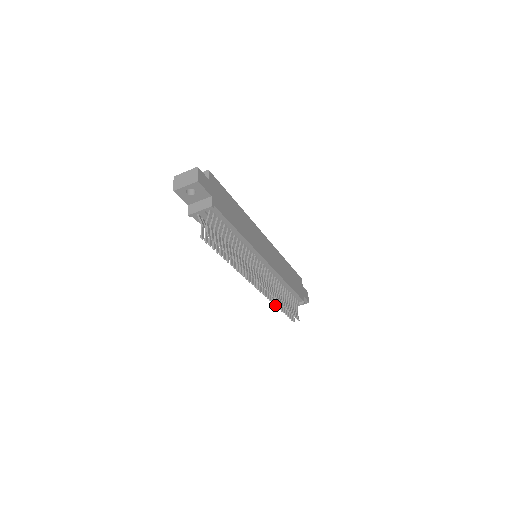
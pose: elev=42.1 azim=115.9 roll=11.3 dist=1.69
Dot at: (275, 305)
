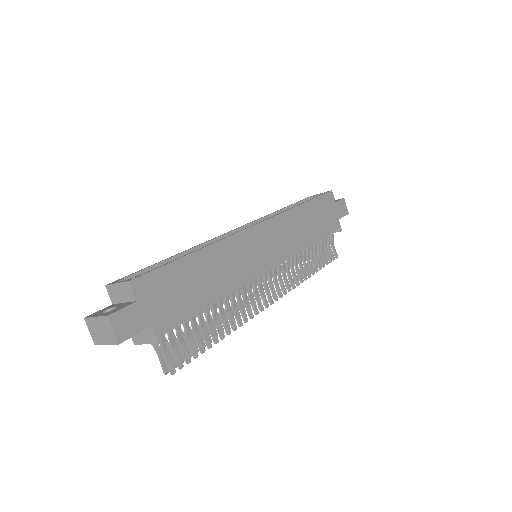
Dot at: occluded
